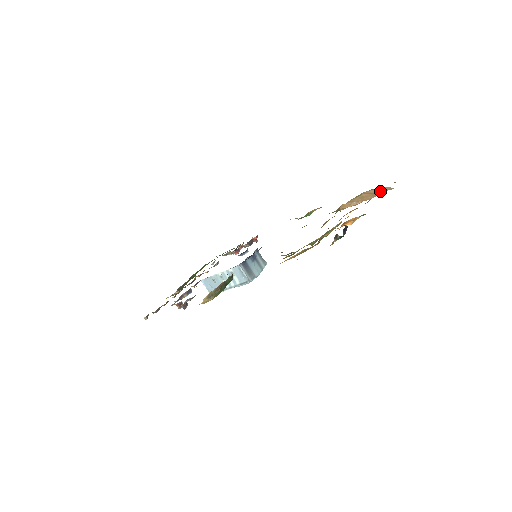
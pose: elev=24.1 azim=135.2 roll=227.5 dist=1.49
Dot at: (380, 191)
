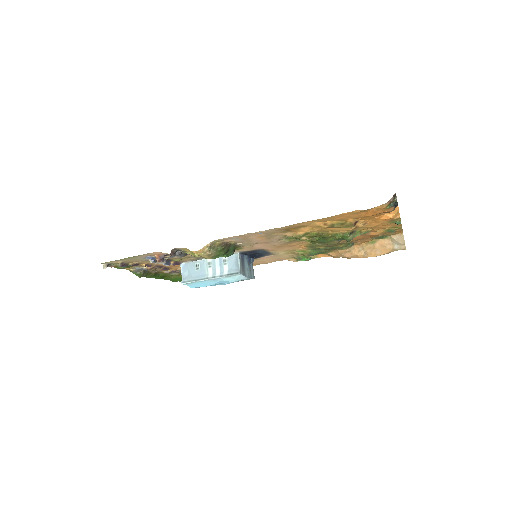
Dot at: (392, 246)
